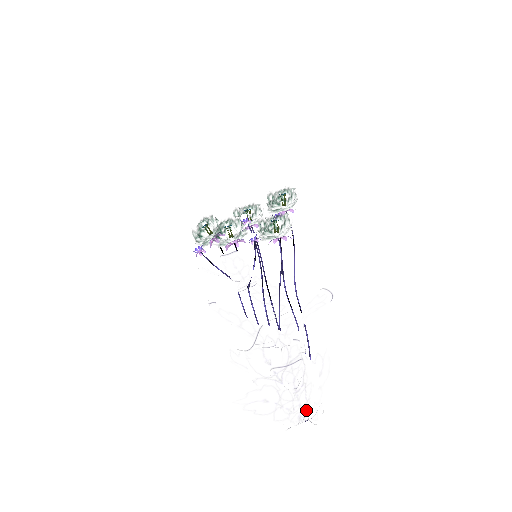
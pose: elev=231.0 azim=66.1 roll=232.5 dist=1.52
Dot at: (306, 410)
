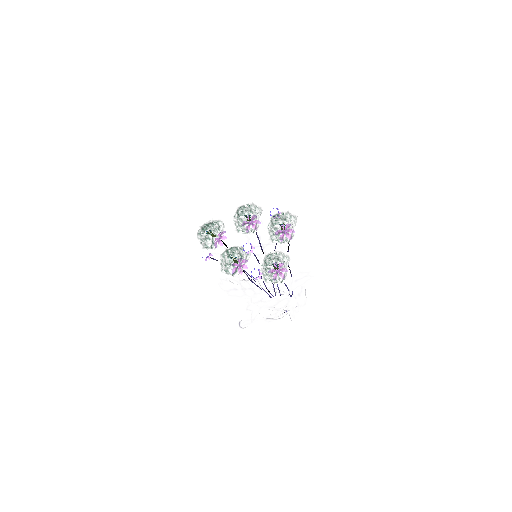
Dot at: occluded
